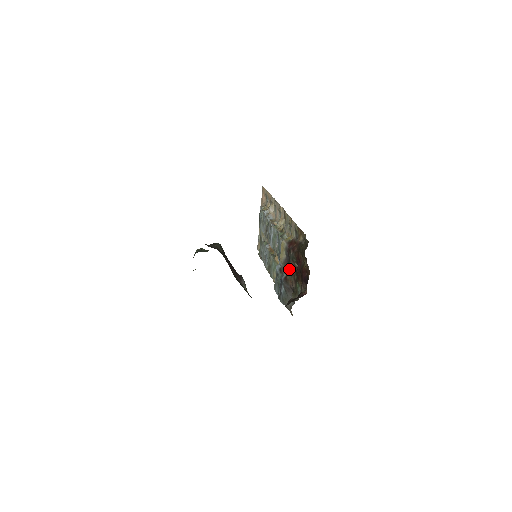
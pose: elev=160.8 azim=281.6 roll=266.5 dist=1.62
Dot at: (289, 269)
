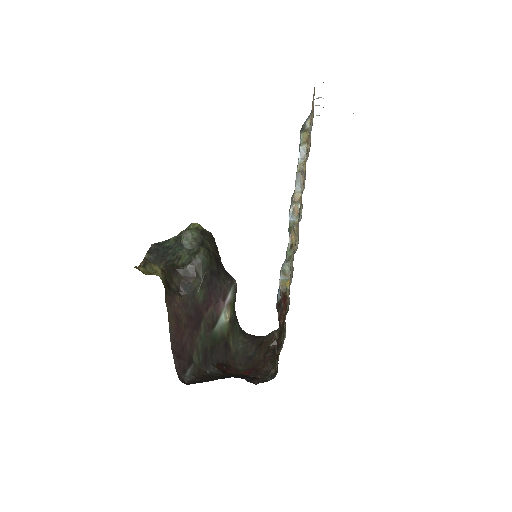
Dot at: occluded
